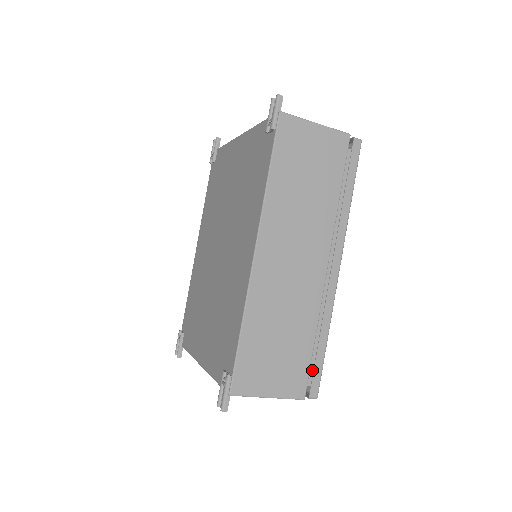
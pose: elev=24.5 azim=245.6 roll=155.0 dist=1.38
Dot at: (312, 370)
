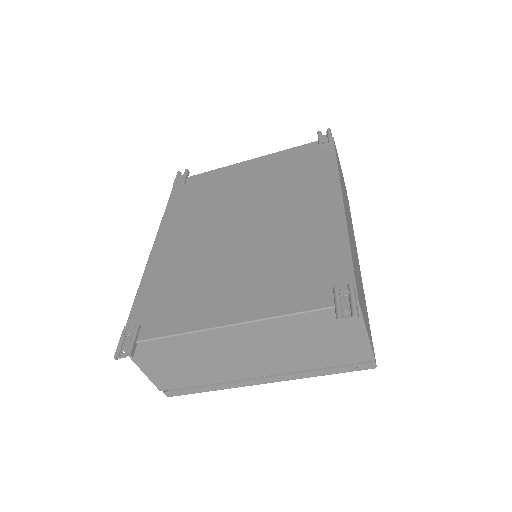
Dot at: occluded
